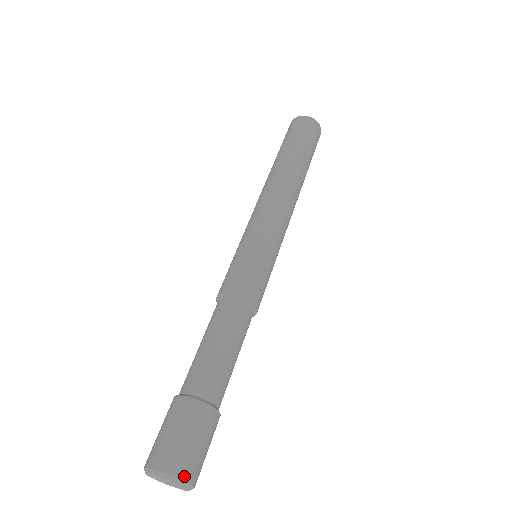
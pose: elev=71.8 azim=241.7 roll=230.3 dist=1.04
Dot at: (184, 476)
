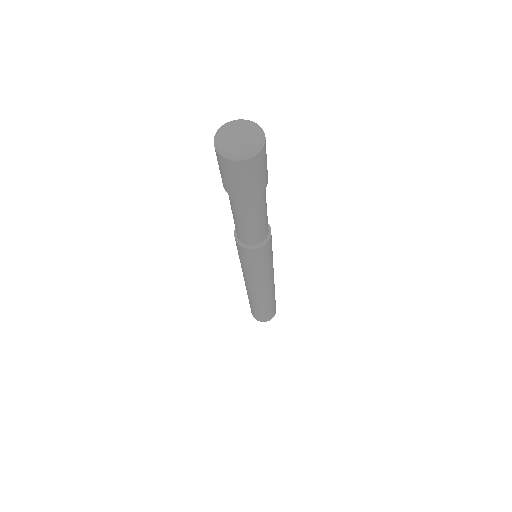
Dot at: (243, 122)
